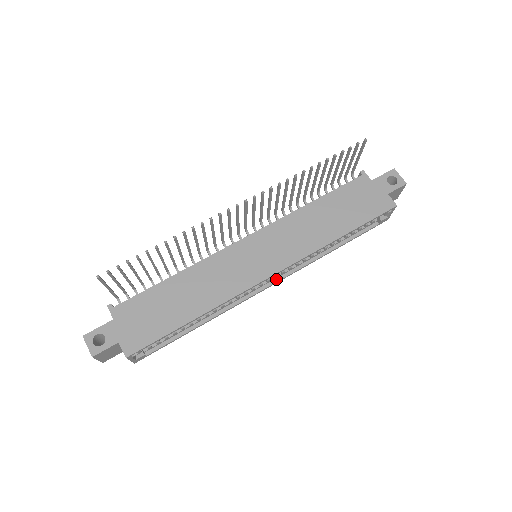
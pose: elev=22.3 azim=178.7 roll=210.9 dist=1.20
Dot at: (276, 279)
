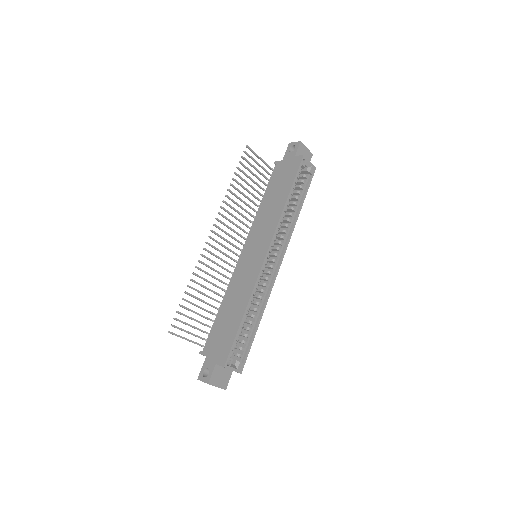
Dot at: (280, 257)
